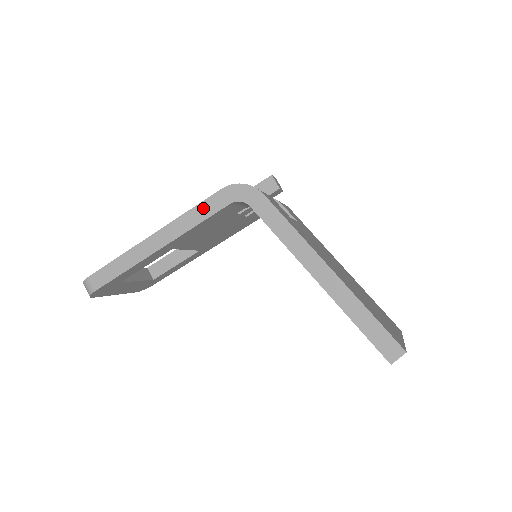
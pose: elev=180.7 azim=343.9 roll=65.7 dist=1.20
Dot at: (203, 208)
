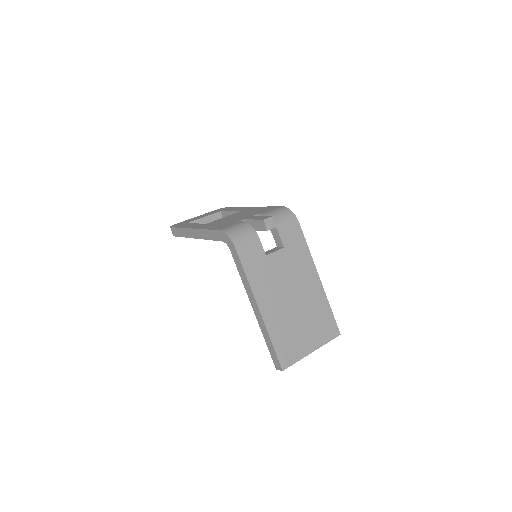
Dot at: (212, 233)
